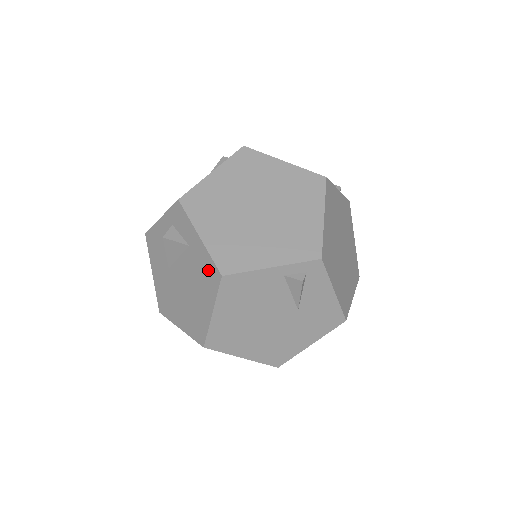
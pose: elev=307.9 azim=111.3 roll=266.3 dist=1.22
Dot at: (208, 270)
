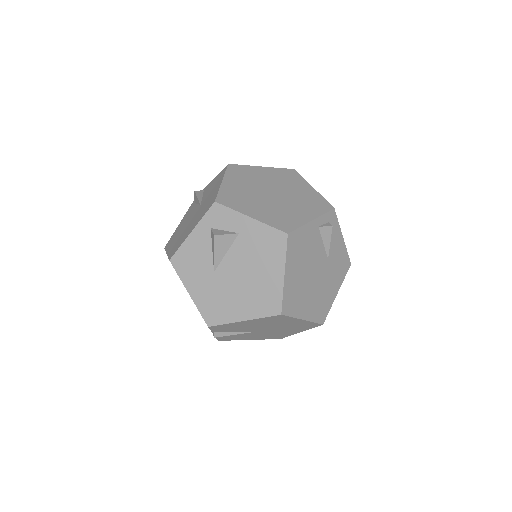
Dot at: (270, 239)
